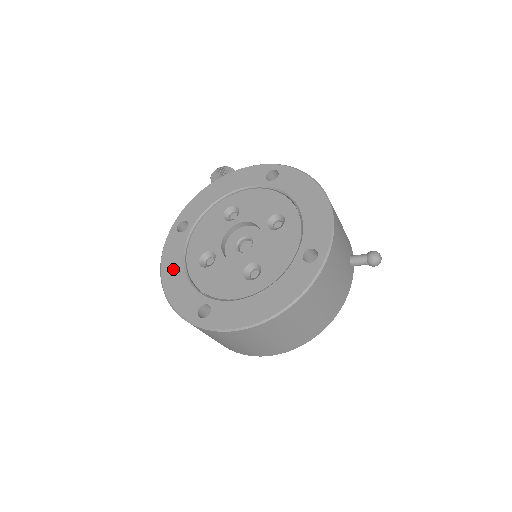
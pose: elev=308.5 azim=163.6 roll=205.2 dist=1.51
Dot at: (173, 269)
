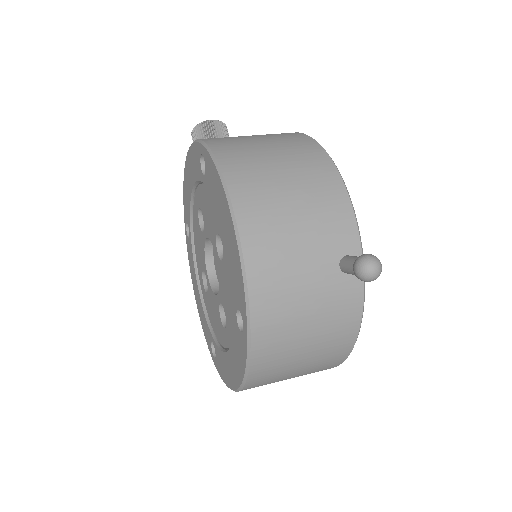
Dot at: (195, 286)
